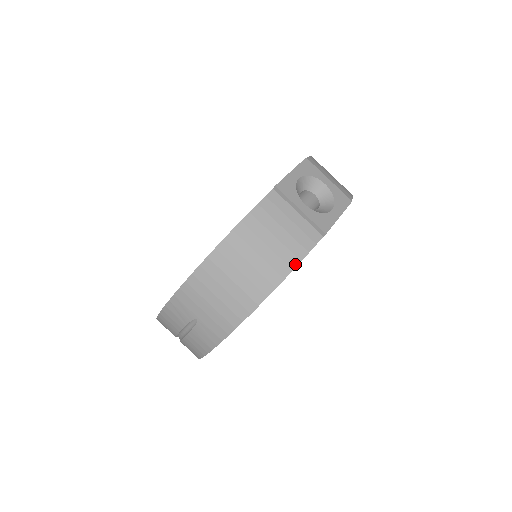
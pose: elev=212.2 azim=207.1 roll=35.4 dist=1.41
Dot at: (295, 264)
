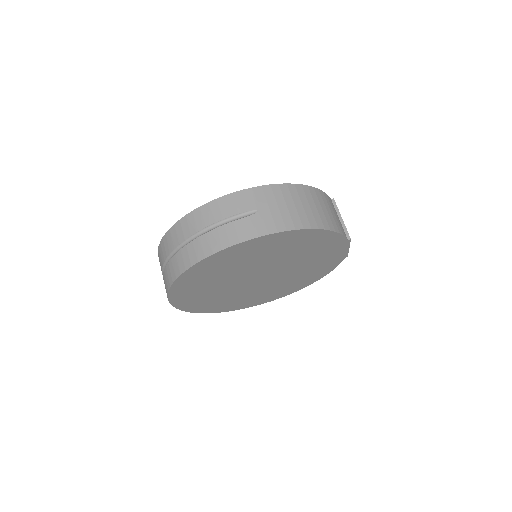
Dot at: (337, 231)
